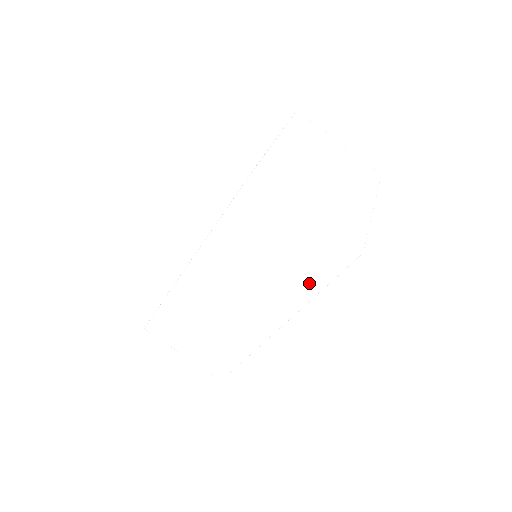
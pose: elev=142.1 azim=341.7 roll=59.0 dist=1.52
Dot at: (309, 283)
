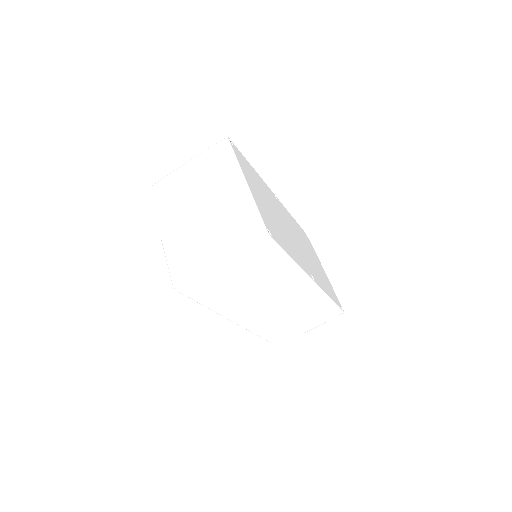
Dot at: (280, 265)
